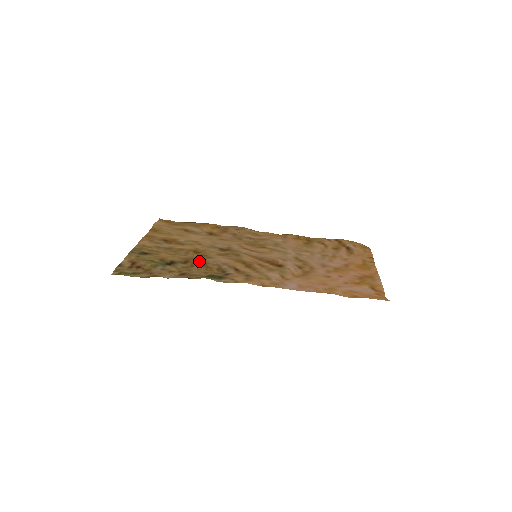
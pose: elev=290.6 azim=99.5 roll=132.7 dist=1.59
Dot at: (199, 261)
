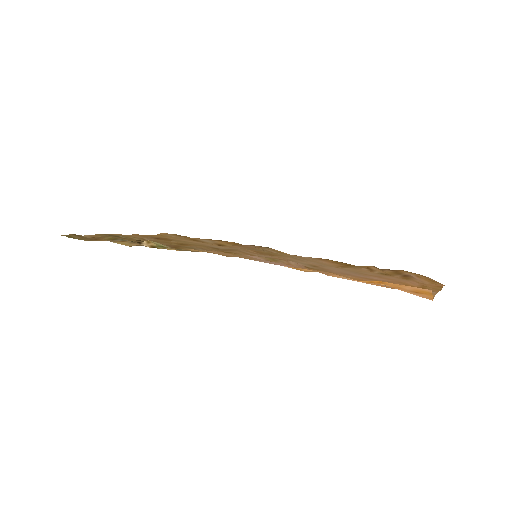
Dot at: (173, 245)
